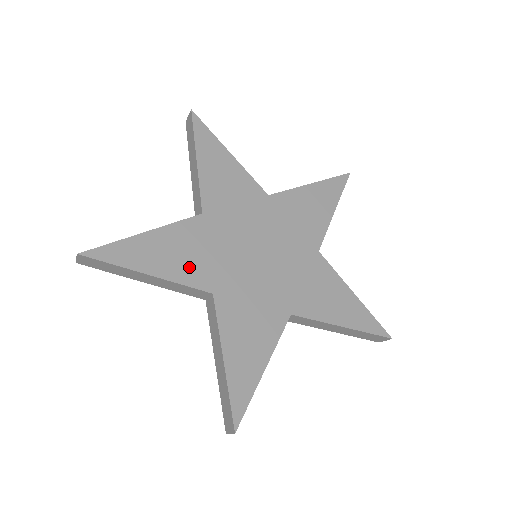
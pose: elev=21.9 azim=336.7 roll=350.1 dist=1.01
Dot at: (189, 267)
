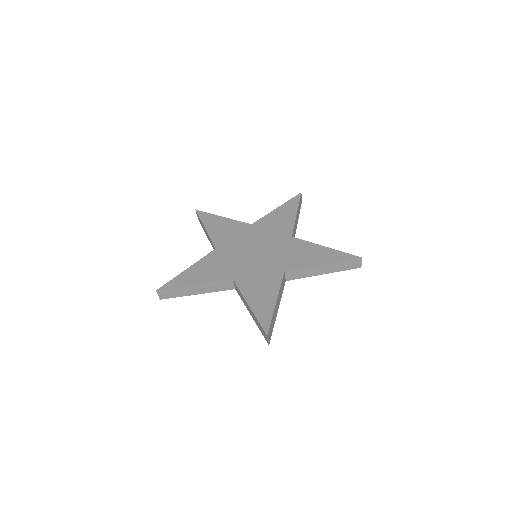
Dot at: (221, 235)
